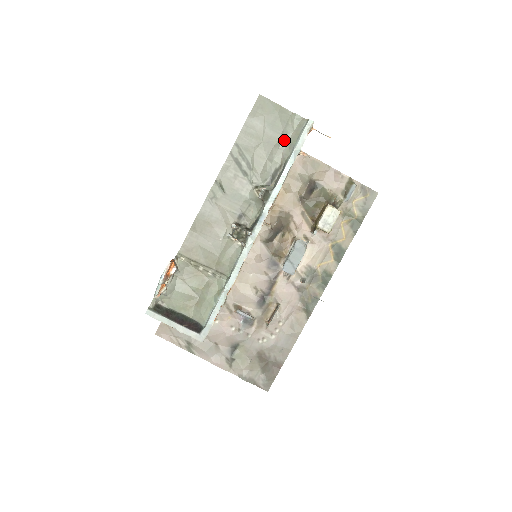
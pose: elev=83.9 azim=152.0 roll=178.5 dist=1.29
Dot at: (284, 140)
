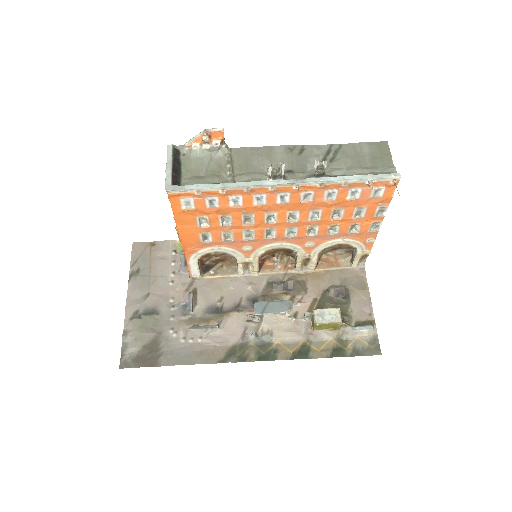
Dot at: (370, 169)
